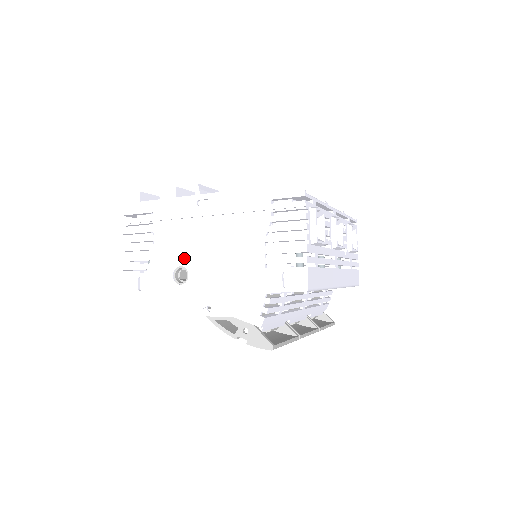
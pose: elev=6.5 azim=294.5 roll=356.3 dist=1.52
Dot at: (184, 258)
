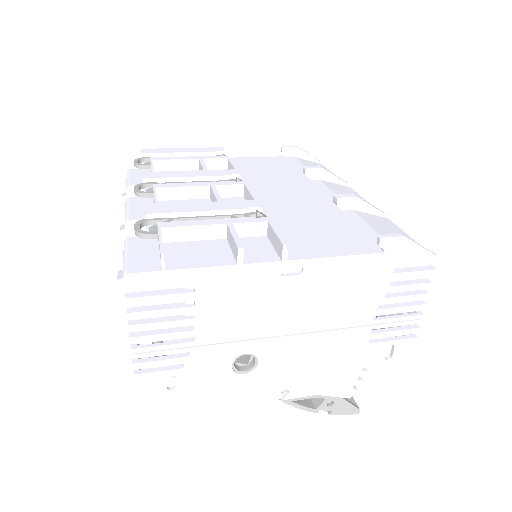
Dot at: (253, 344)
